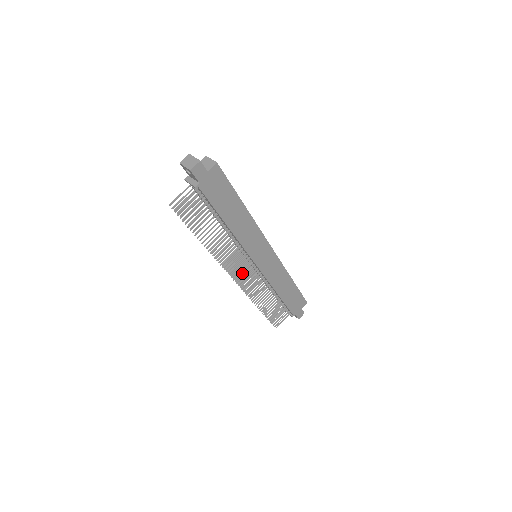
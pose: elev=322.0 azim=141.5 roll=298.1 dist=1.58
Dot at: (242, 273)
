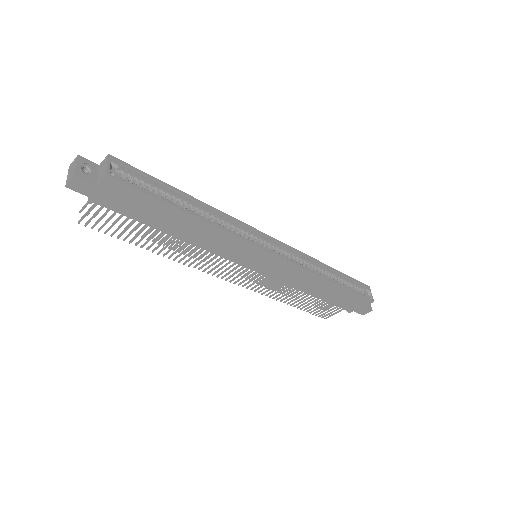
Dot at: (234, 274)
